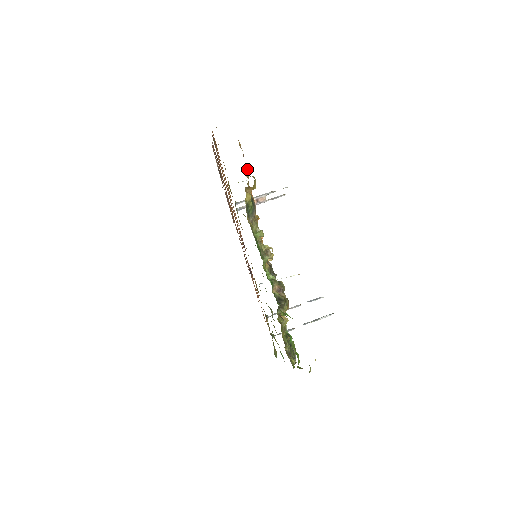
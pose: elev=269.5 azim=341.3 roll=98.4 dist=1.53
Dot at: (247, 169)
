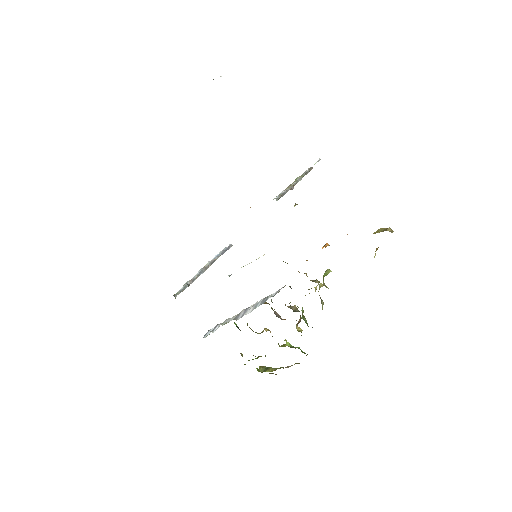
Dot at: occluded
